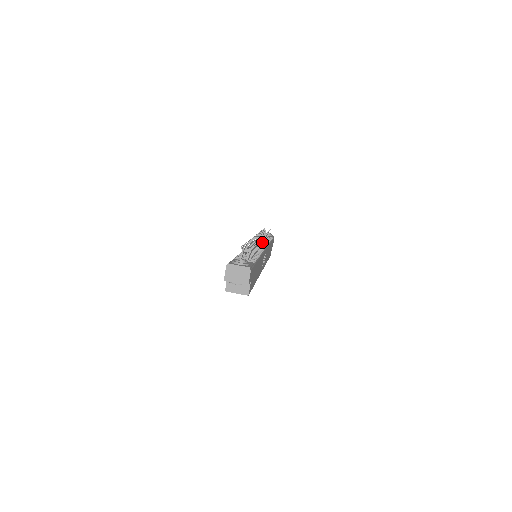
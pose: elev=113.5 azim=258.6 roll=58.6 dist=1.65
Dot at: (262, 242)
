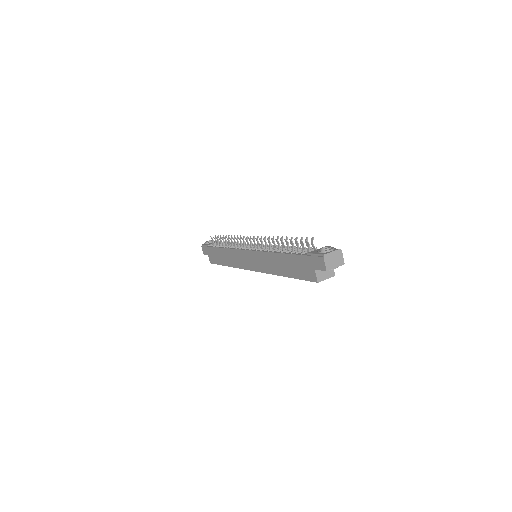
Dot at: (248, 243)
